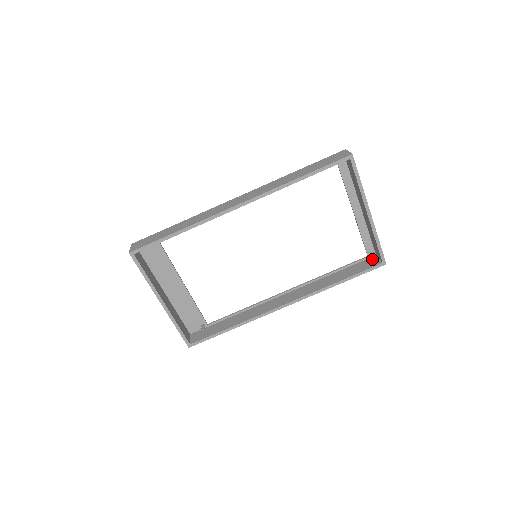
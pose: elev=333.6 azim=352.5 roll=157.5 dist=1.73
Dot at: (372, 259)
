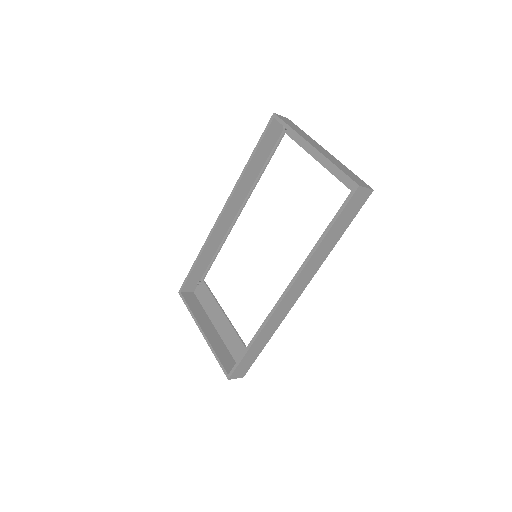
Dot at: occluded
